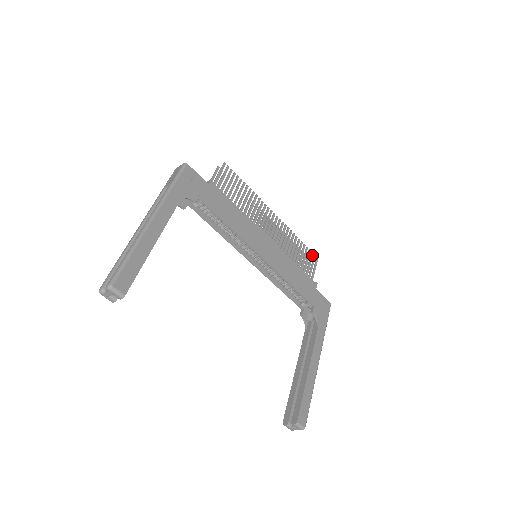
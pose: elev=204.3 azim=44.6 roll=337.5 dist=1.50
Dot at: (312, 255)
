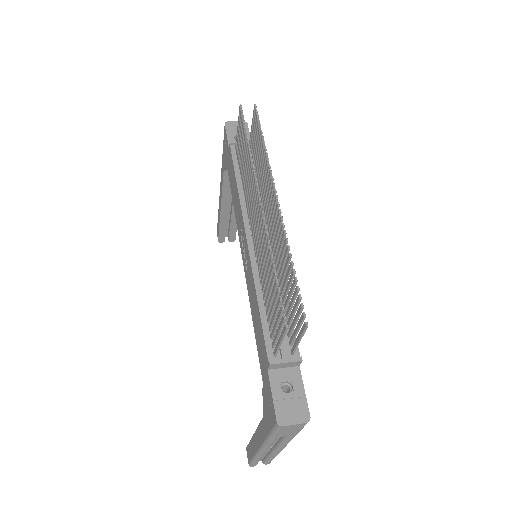
Dot at: occluded
